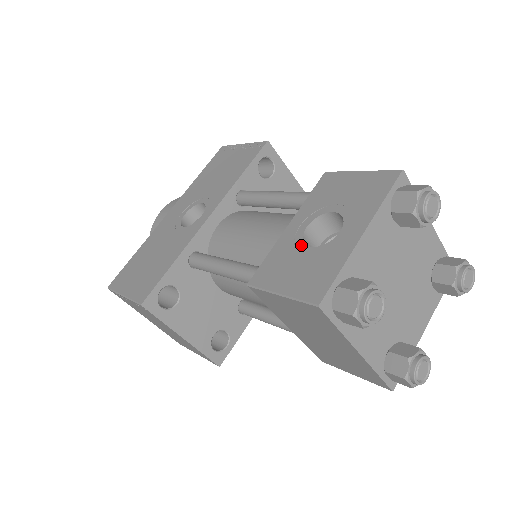
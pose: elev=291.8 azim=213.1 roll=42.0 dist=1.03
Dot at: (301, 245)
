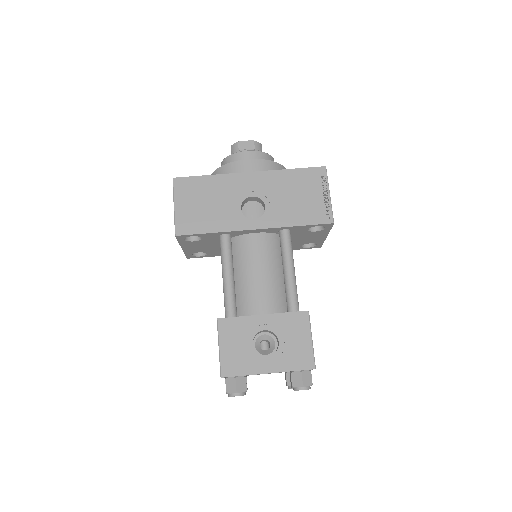
Dot at: (252, 337)
